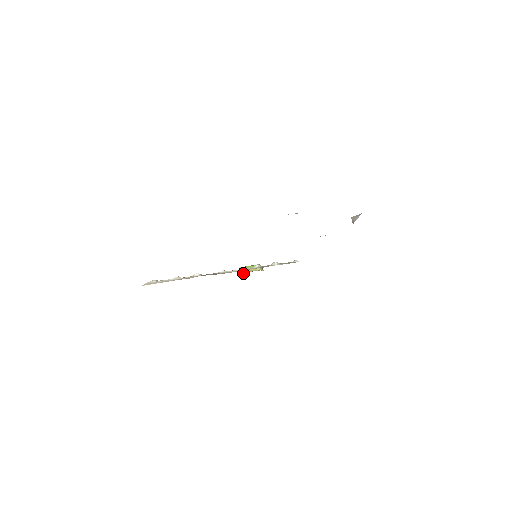
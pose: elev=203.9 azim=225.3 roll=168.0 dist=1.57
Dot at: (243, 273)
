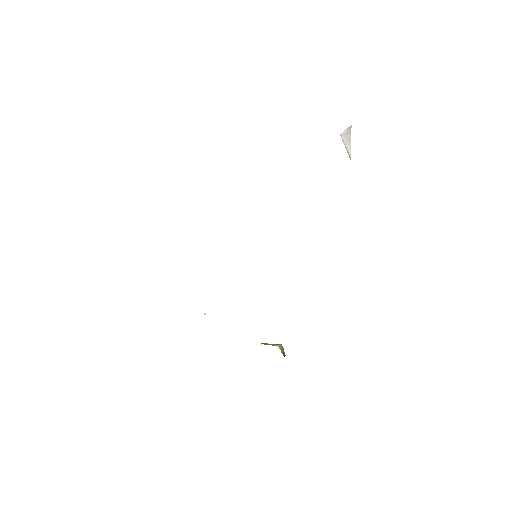
Dot at: occluded
